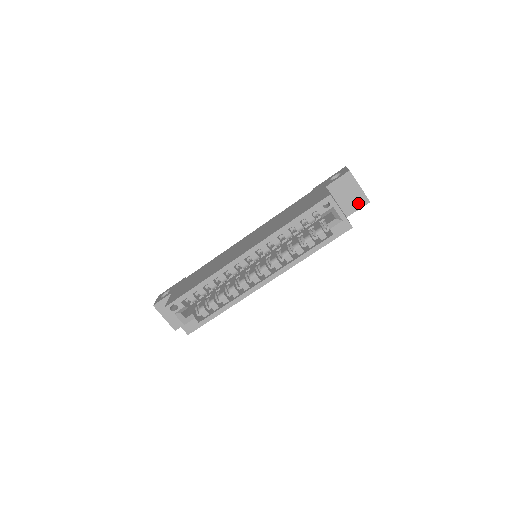
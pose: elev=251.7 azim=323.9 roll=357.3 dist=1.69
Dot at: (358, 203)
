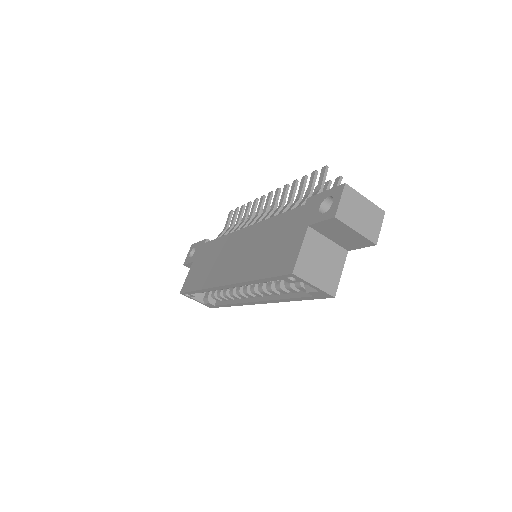
Dot at: (359, 243)
